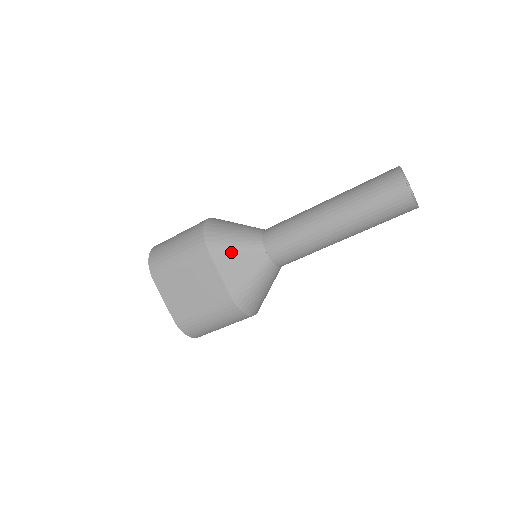
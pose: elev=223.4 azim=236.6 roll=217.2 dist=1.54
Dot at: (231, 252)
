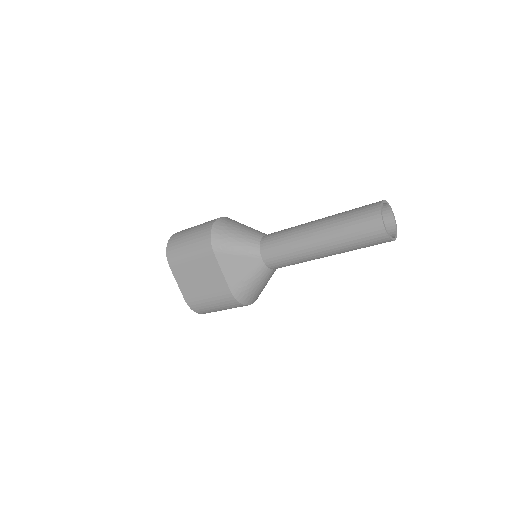
Dot at: (232, 254)
